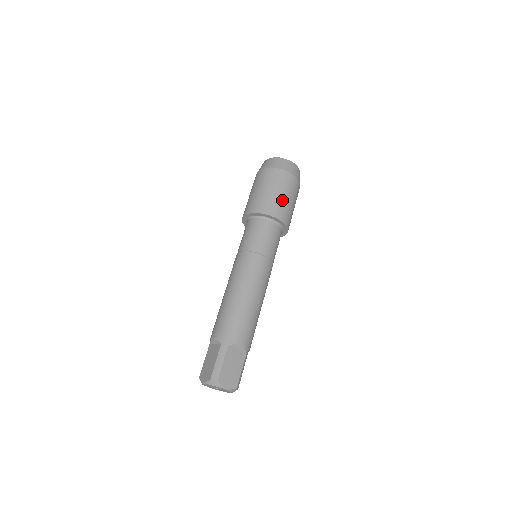
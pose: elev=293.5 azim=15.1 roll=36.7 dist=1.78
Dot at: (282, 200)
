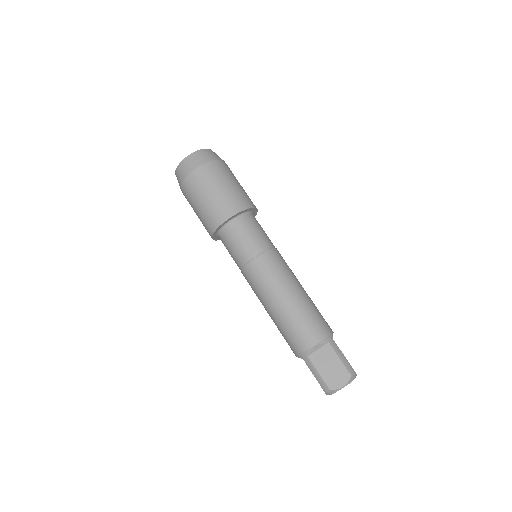
Dot at: (214, 200)
